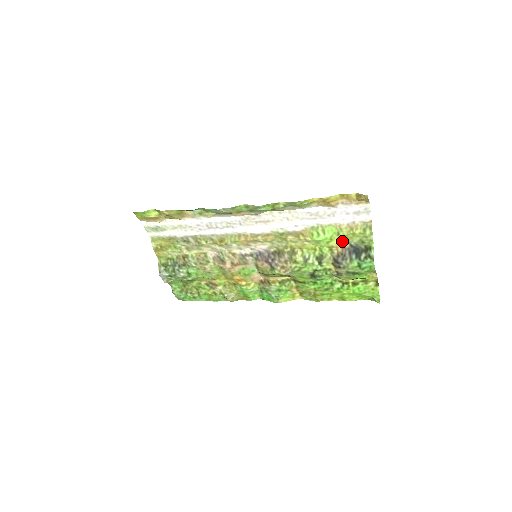
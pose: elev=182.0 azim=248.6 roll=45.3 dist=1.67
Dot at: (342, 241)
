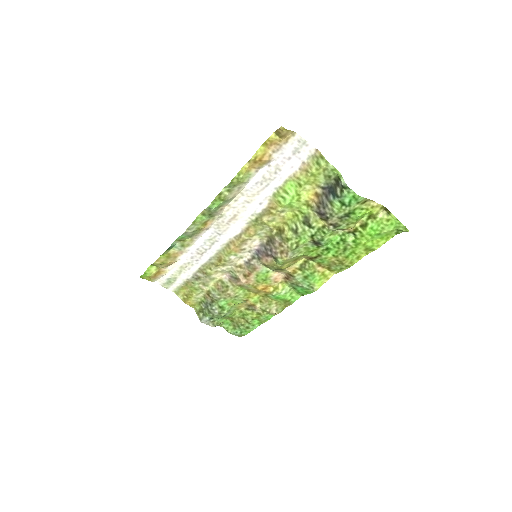
Dot at: (311, 190)
